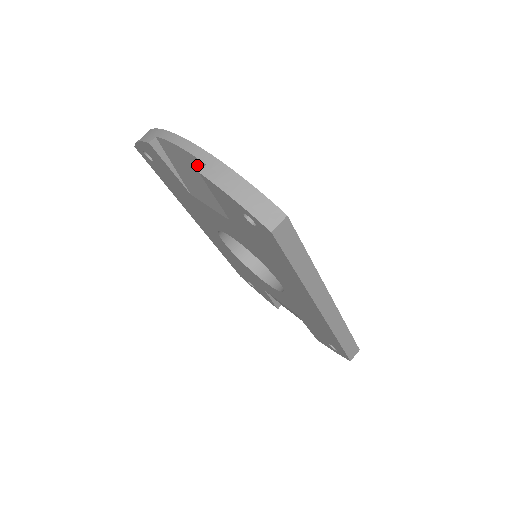
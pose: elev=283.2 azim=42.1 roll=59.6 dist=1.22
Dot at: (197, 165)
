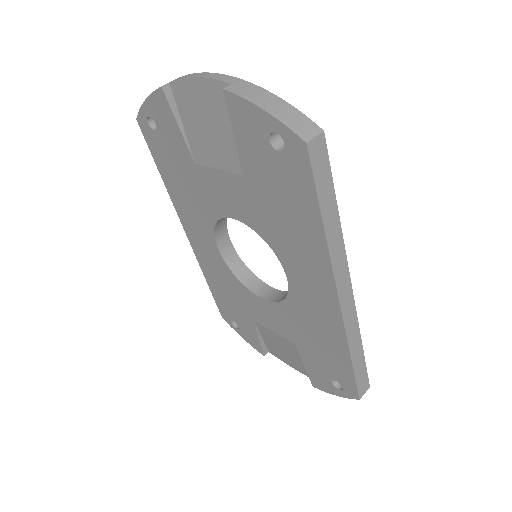
Dot at: (218, 95)
